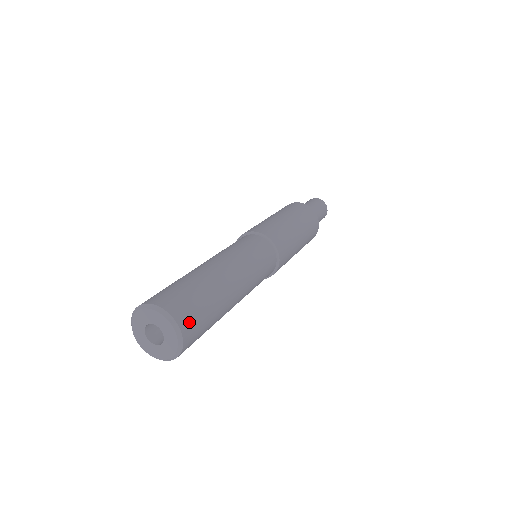
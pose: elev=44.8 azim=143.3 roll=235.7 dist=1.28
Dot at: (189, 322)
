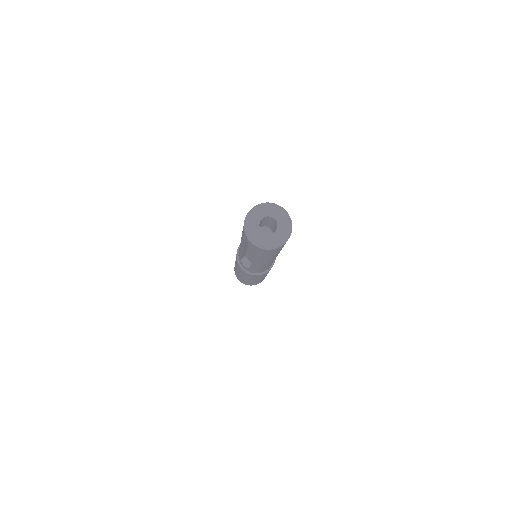
Dot at: occluded
